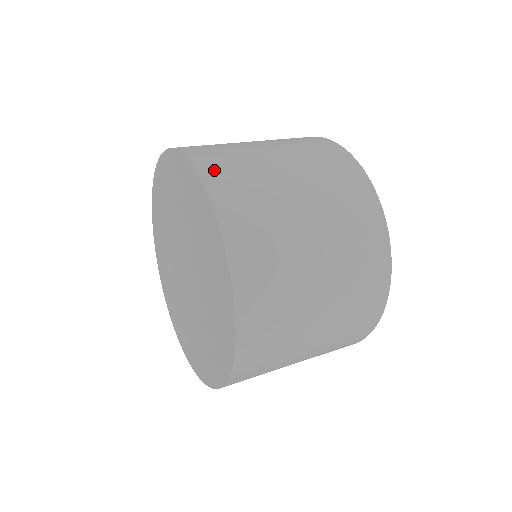
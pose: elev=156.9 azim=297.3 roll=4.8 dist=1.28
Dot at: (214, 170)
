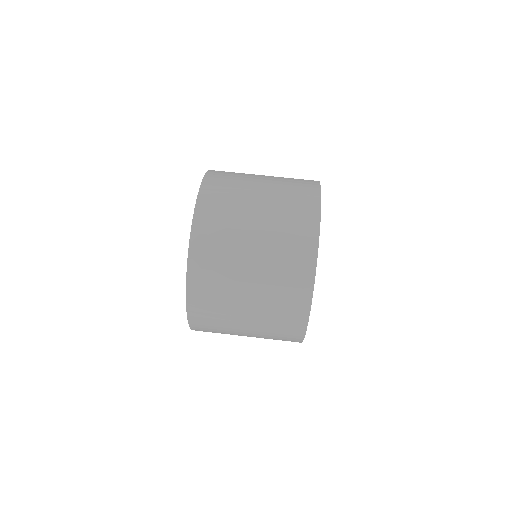
Dot at: (204, 220)
